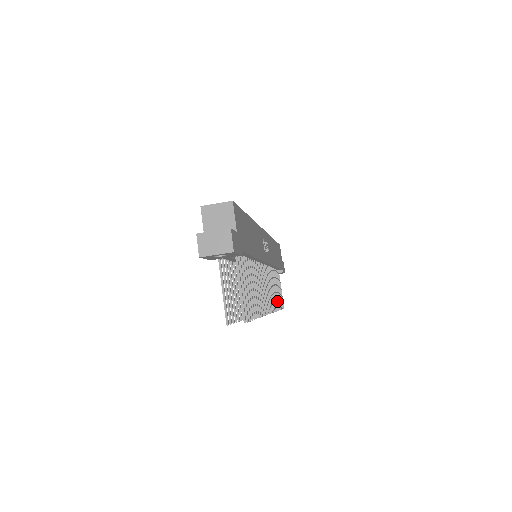
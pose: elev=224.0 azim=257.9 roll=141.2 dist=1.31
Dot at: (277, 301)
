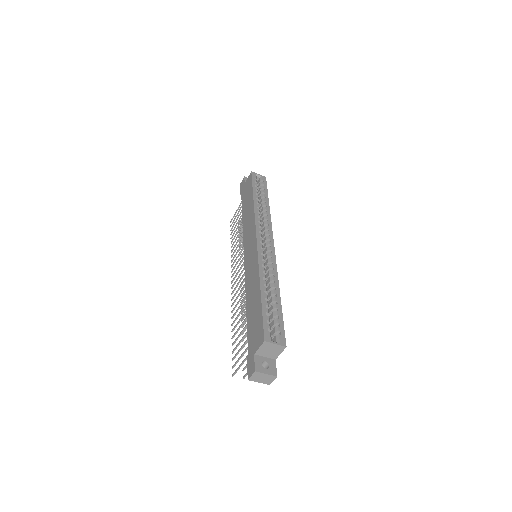
Dot at: (242, 246)
